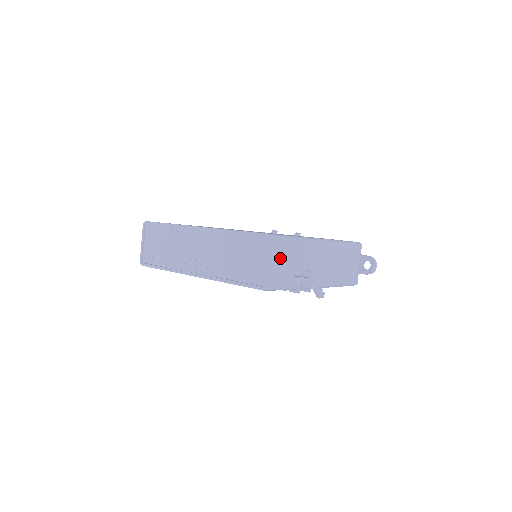
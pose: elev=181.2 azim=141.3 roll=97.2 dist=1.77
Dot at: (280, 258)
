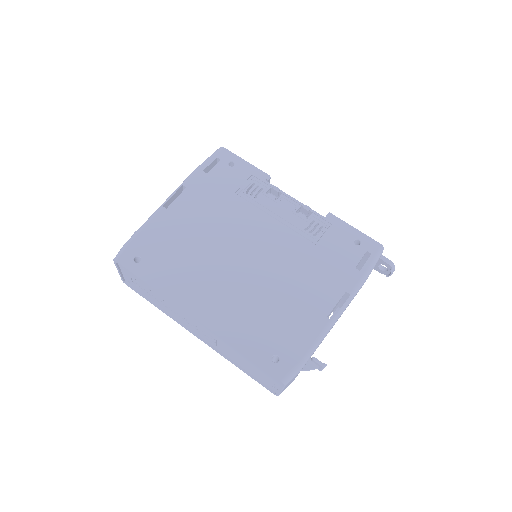
Dot at: (290, 382)
